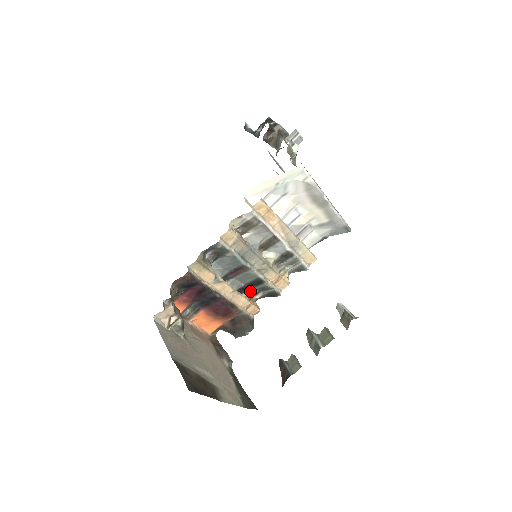
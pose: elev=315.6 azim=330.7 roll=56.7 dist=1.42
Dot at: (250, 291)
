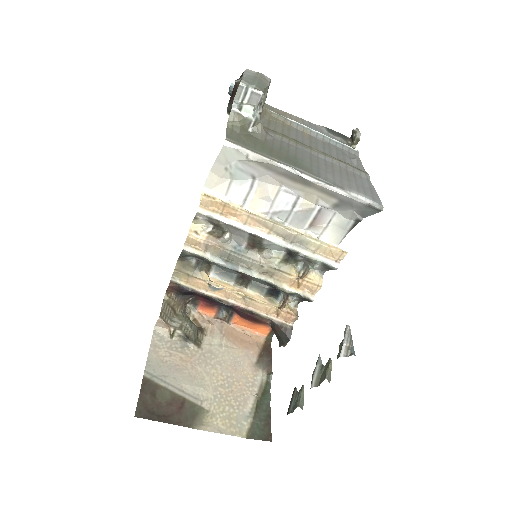
Dot at: (283, 293)
